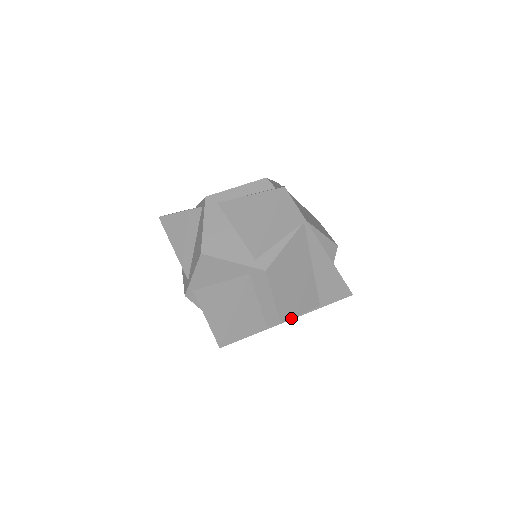
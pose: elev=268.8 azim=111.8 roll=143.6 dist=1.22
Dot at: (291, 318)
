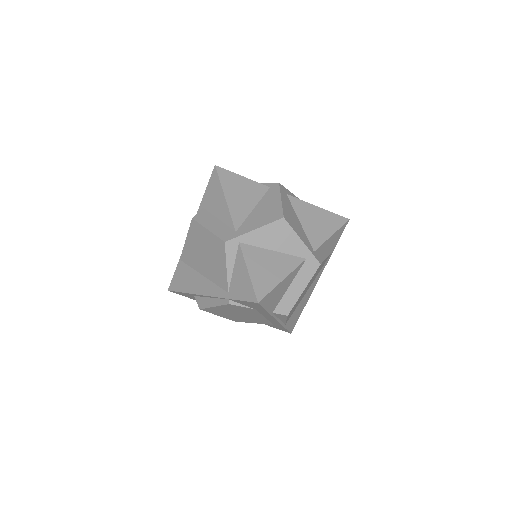
Dot at: (287, 317)
